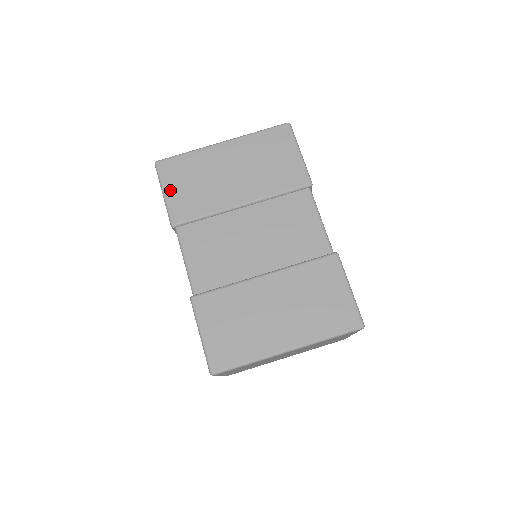
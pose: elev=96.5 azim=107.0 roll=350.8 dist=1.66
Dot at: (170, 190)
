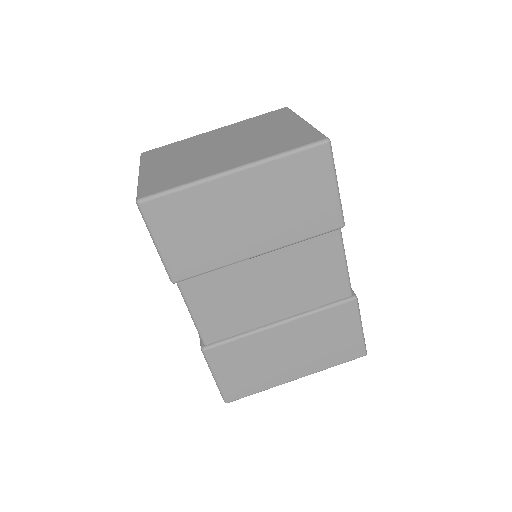
Dot at: (165, 241)
